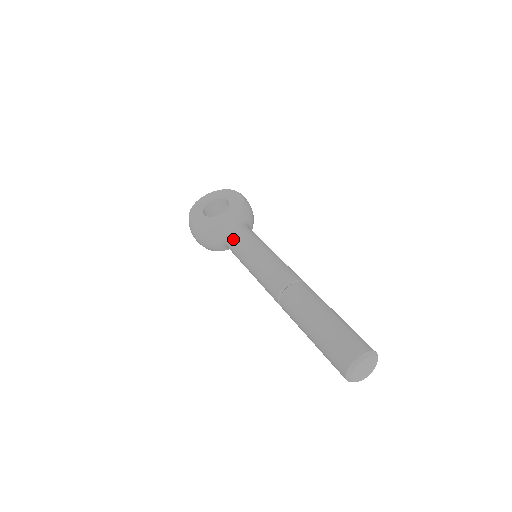
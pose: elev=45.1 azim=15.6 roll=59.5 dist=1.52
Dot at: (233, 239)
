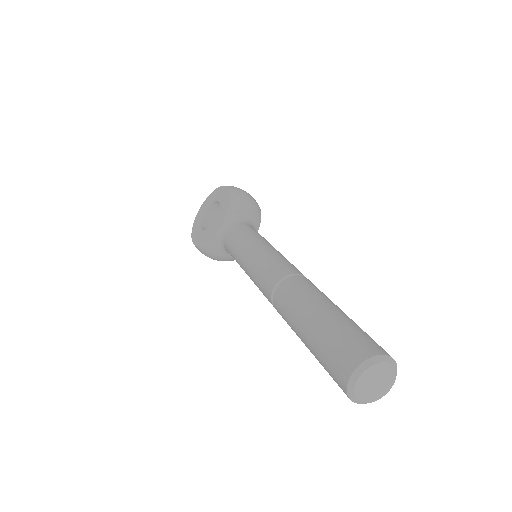
Dot at: (228, 247)
